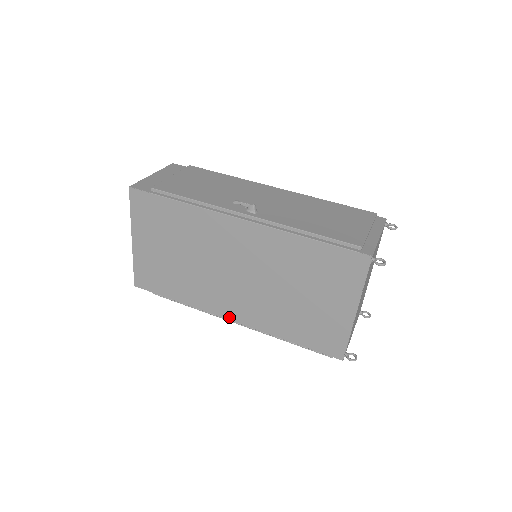
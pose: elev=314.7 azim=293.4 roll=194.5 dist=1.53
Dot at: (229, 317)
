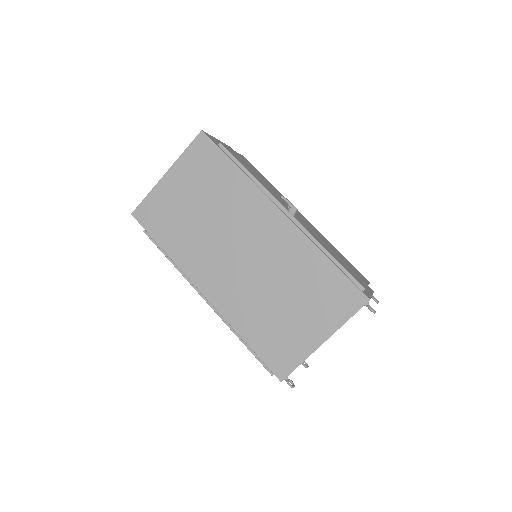
Dot at: (203, 289)
